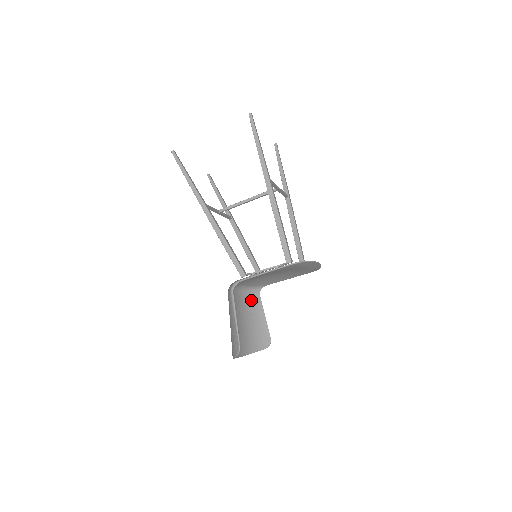
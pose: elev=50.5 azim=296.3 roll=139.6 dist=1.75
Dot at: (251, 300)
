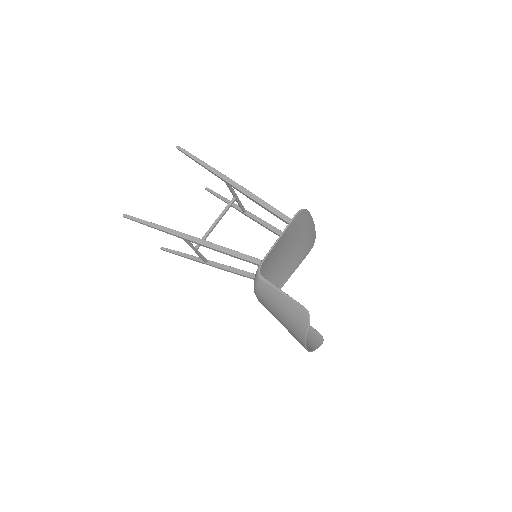
Dot at: occluded
